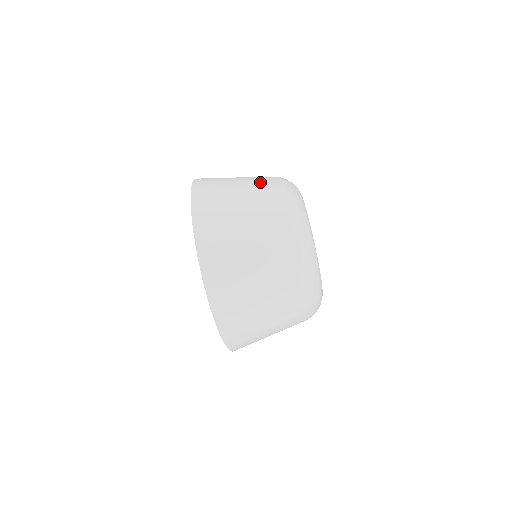
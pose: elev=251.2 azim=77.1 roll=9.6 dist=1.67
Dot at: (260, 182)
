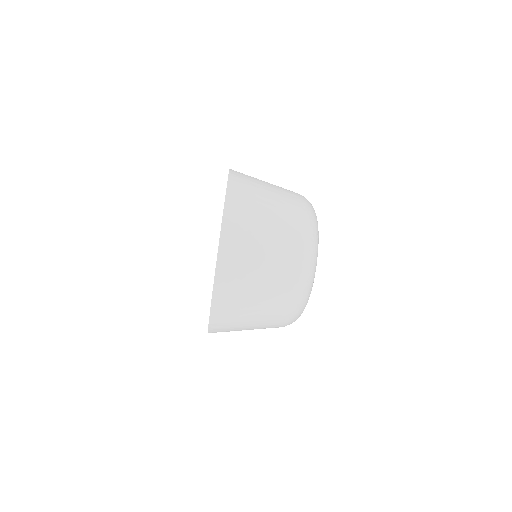
Dot at: occluded
